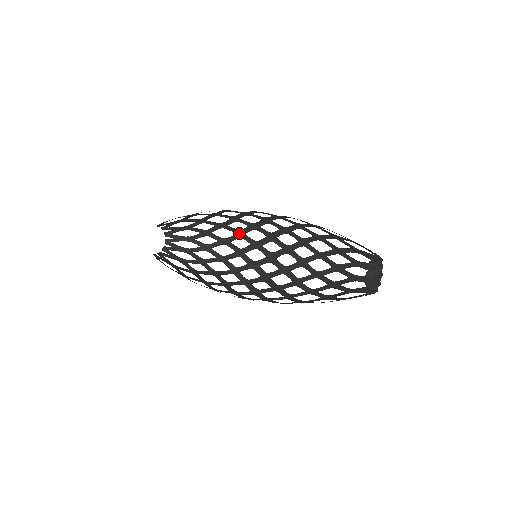
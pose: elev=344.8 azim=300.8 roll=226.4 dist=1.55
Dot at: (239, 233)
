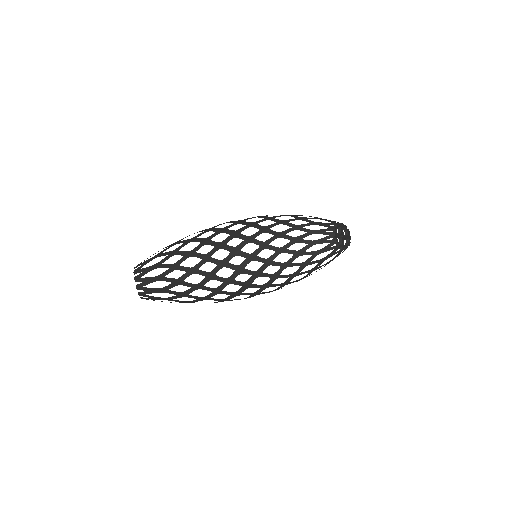
Dot at: (208, 230)
